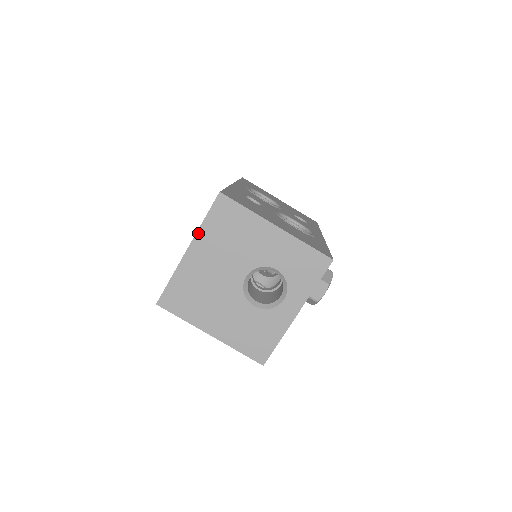
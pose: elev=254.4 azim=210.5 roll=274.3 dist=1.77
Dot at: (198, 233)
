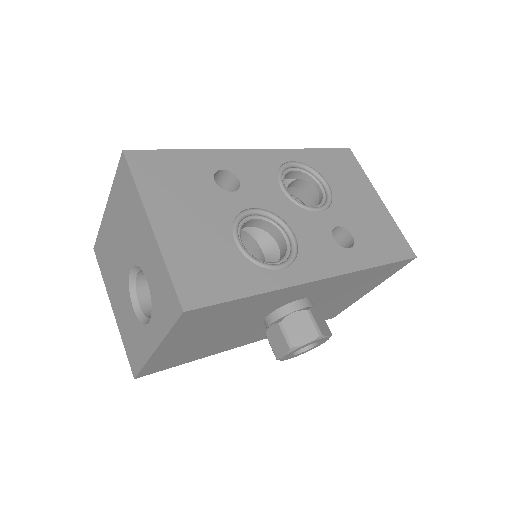
Dot at: (111, 192)
